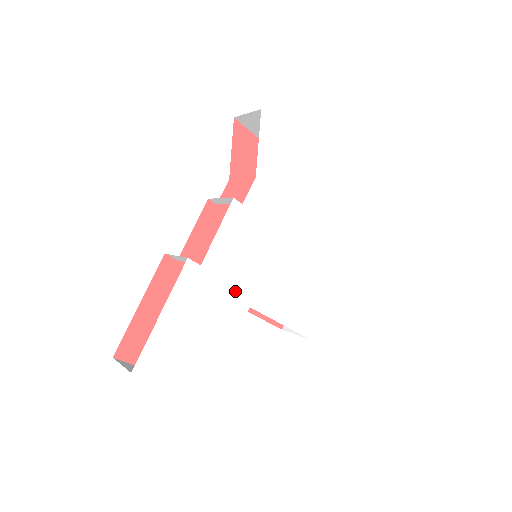
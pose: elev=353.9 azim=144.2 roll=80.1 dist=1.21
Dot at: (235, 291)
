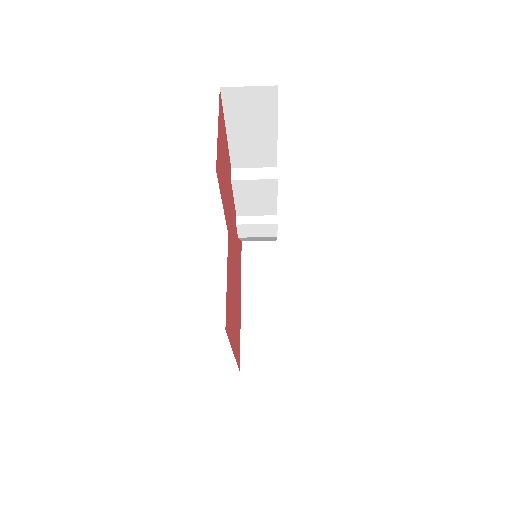
Dot at: occluded
